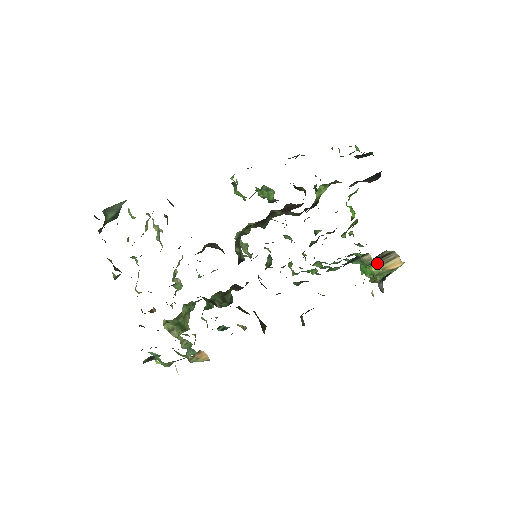
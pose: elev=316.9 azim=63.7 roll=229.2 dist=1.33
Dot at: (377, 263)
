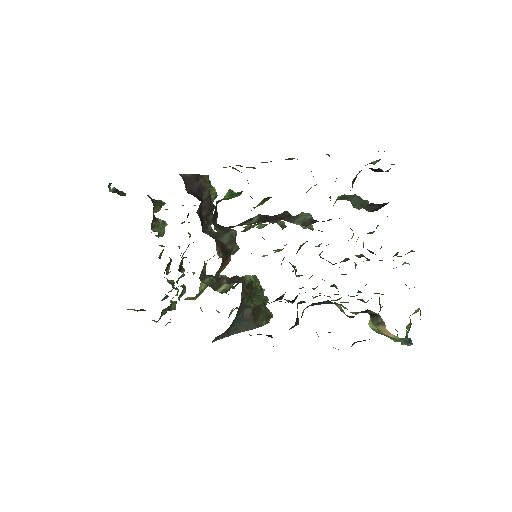
Dot at: (372, 319)
